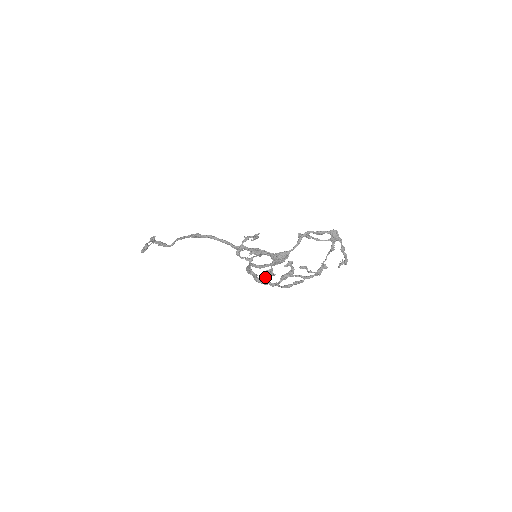
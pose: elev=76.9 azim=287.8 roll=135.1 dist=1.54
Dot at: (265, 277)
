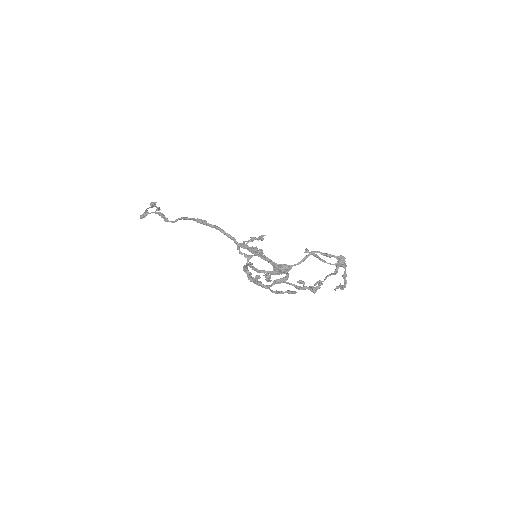
Dot at: (258, 277)
